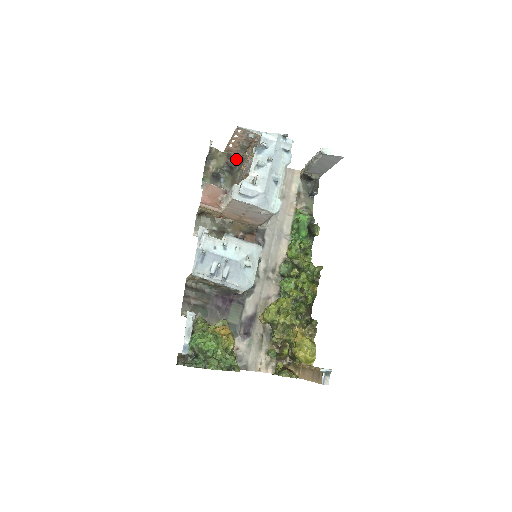
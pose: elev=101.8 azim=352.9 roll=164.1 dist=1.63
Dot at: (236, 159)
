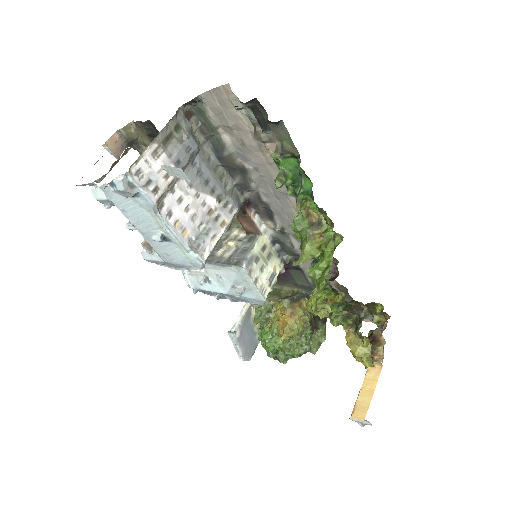
Dot at: (150, 126)
